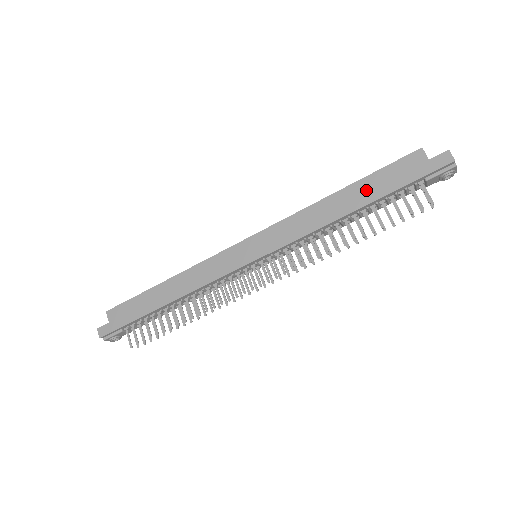
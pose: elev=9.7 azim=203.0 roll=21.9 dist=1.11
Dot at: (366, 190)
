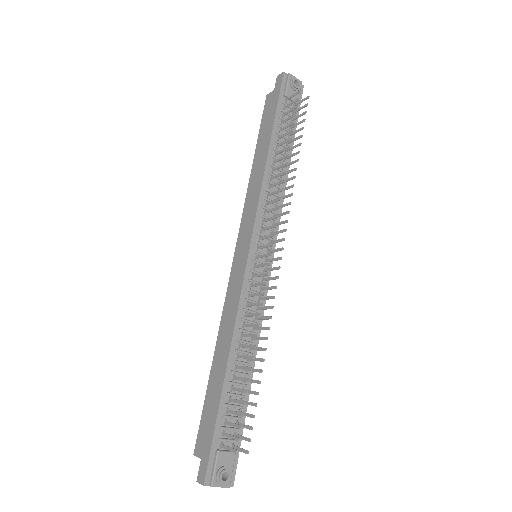
Dot at: (264, 138)
